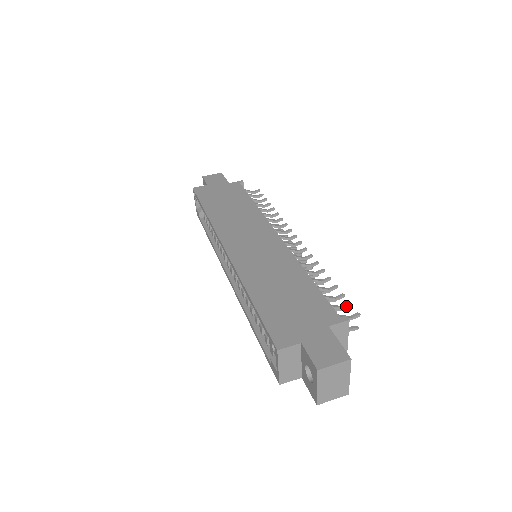
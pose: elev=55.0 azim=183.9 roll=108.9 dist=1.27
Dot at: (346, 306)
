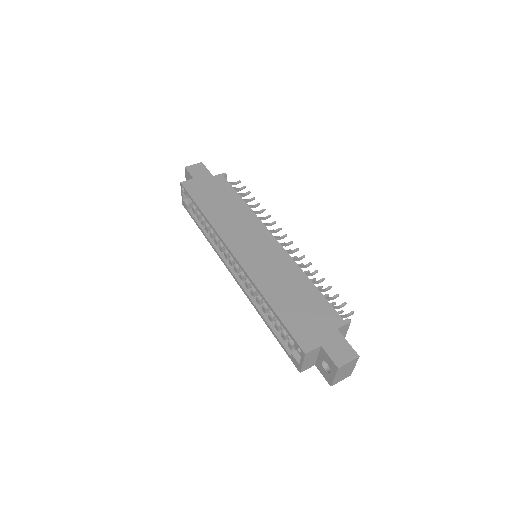
Dot at: (342, 305)
